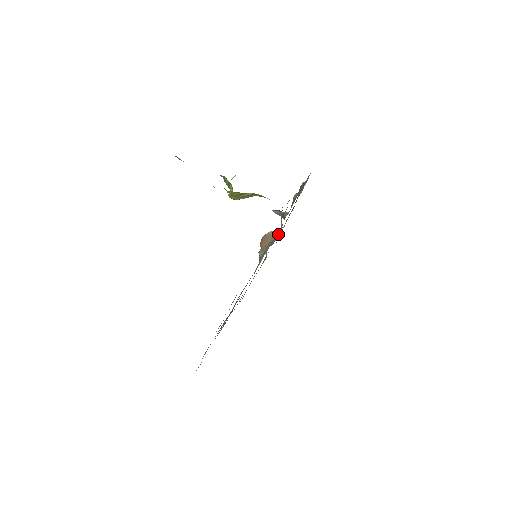
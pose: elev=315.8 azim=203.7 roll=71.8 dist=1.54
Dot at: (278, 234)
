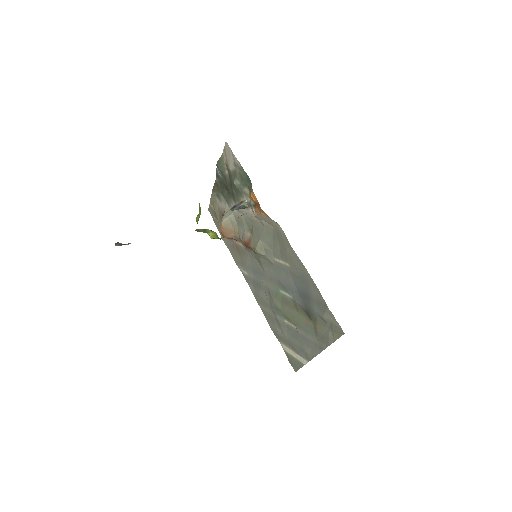
Dot at: (243, 221)
